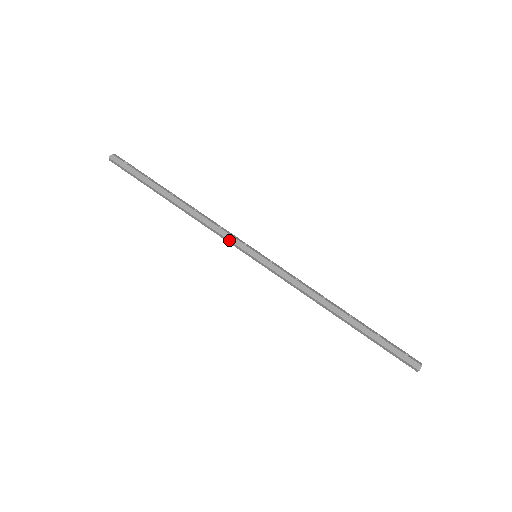
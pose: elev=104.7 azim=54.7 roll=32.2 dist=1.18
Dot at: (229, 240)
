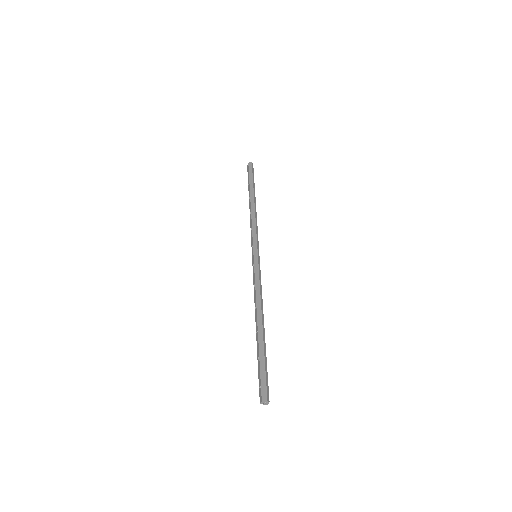
Dot at: (256, 235)
